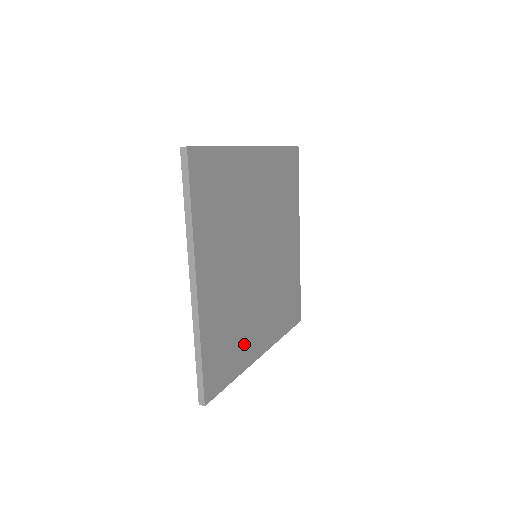
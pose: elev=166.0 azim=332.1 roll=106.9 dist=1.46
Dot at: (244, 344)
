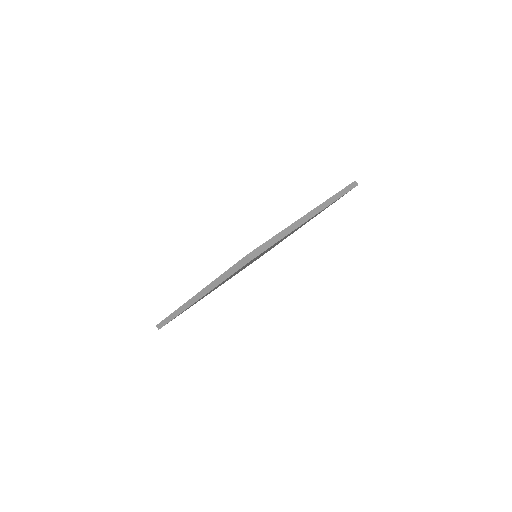
Dot at: occluded
